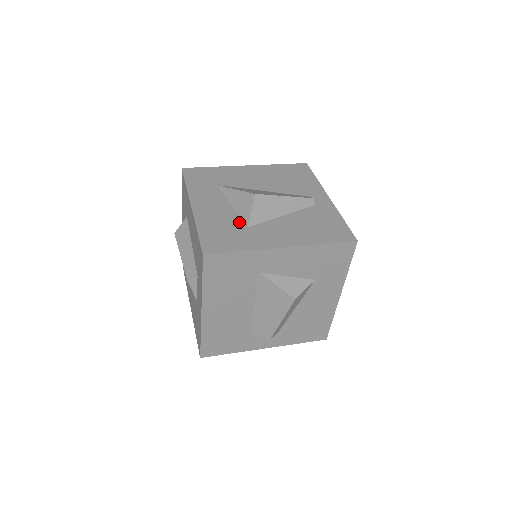
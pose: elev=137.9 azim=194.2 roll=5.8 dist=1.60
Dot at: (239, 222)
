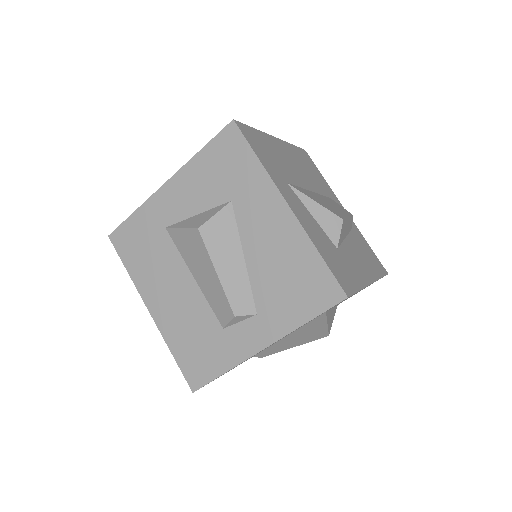
Dot at: occluded
